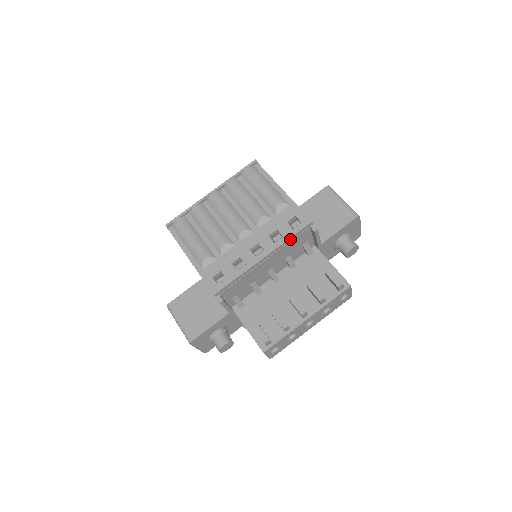
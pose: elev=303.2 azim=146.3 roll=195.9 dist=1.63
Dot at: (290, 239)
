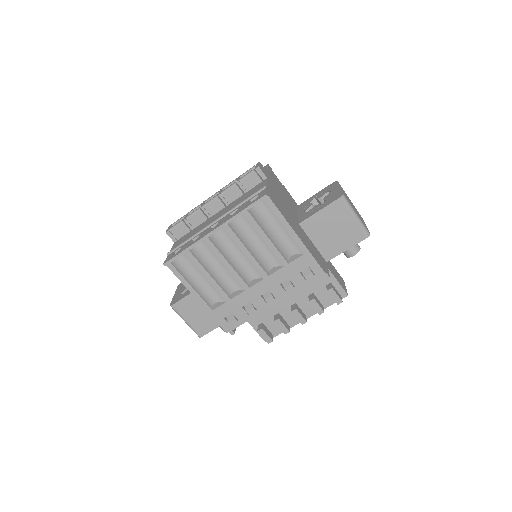
Dot at: (302, 287)
